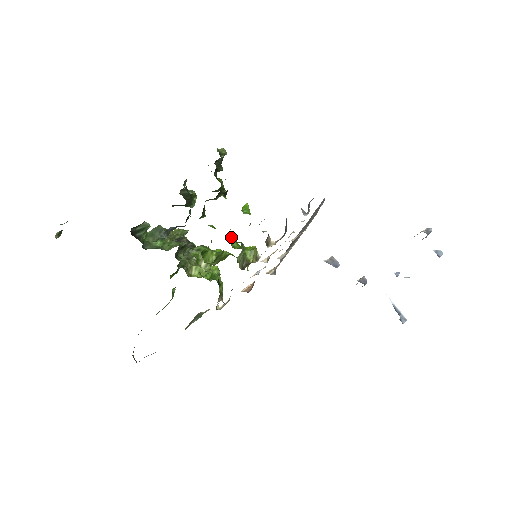
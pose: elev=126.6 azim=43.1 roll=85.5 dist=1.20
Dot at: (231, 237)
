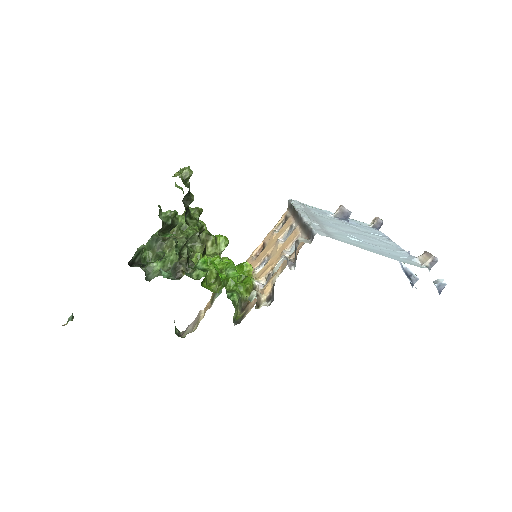
Dot at: (223, 280)
